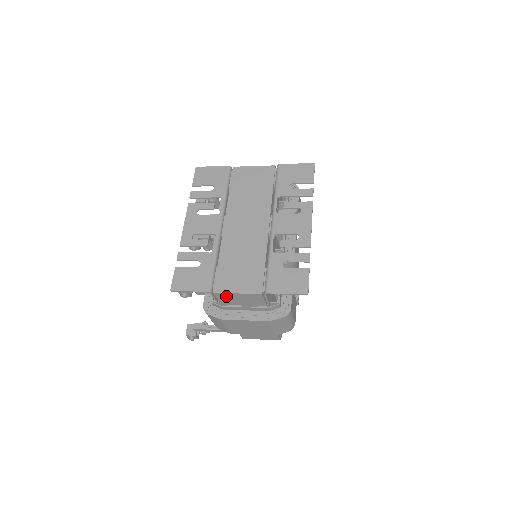
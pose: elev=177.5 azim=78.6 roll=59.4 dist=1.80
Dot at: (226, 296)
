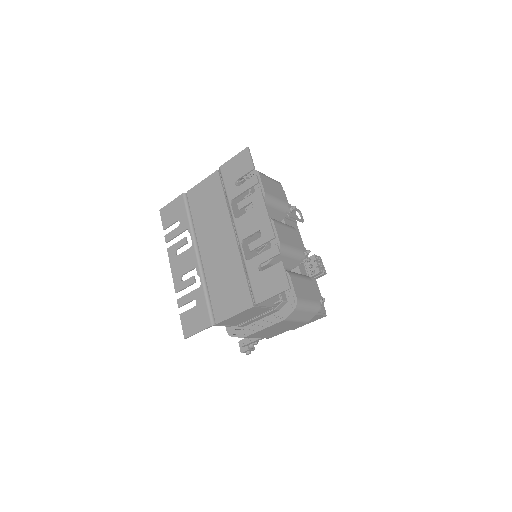
Dot at: (229, 321)
